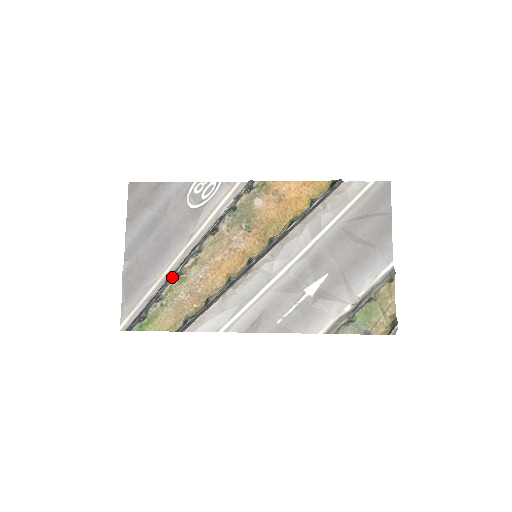
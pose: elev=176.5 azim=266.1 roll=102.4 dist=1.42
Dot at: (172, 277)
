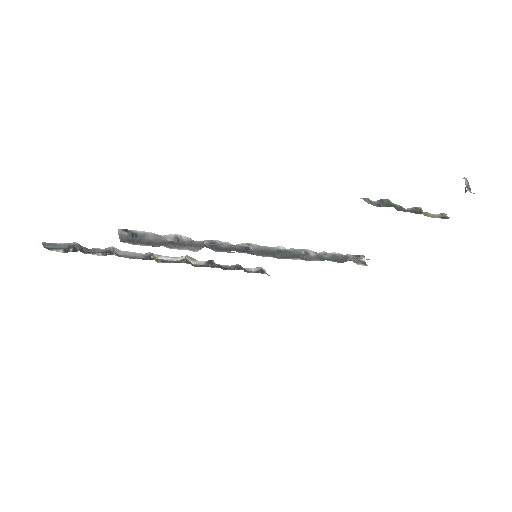
Dot at: (140, 256)
